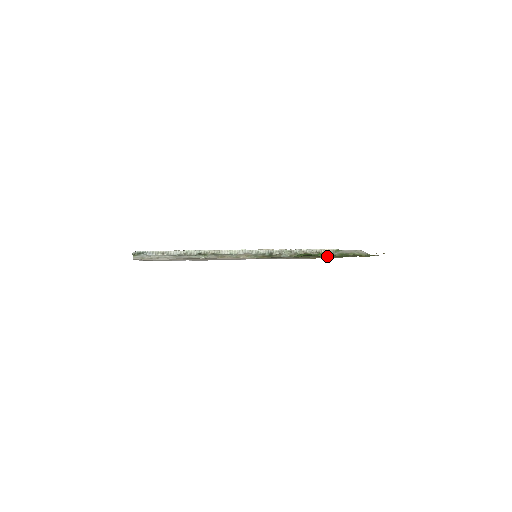
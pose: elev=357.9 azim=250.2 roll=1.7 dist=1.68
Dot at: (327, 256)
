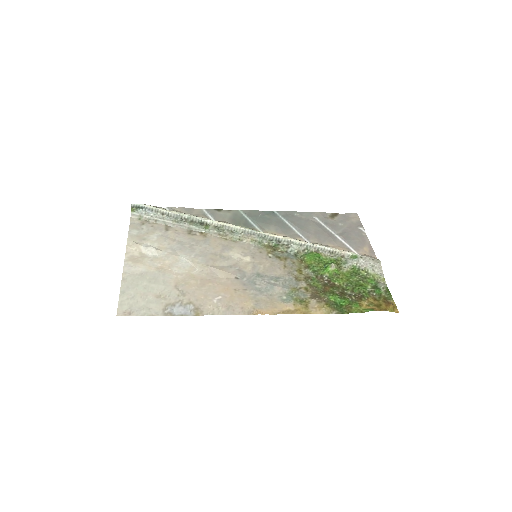
Dot at: (326, 292)
